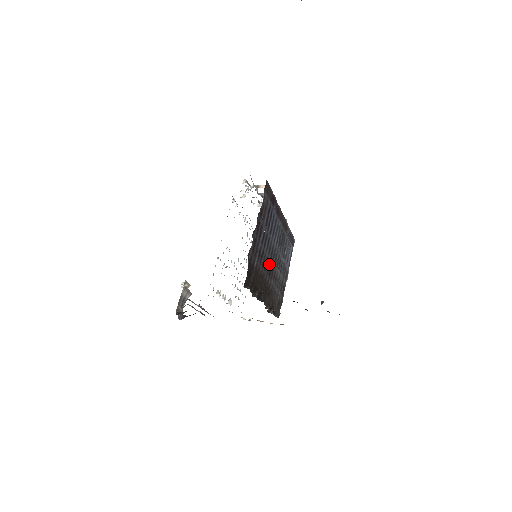
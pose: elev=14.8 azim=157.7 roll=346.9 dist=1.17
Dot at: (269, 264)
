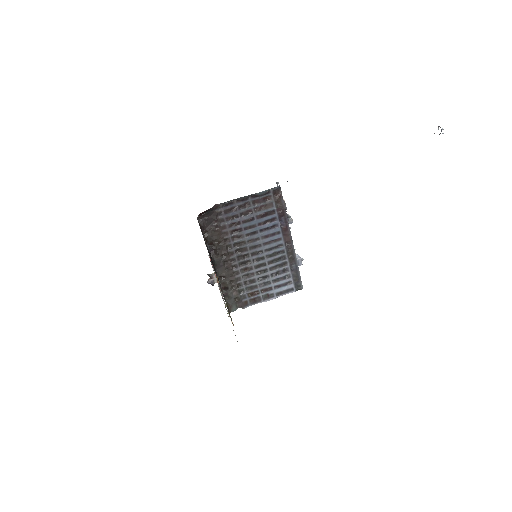
Dot at: (244, 251)
